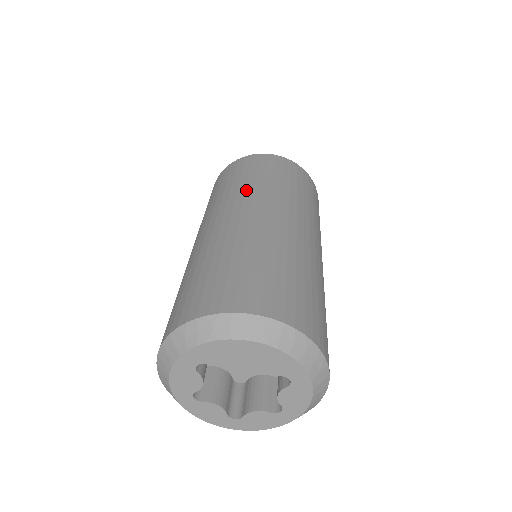
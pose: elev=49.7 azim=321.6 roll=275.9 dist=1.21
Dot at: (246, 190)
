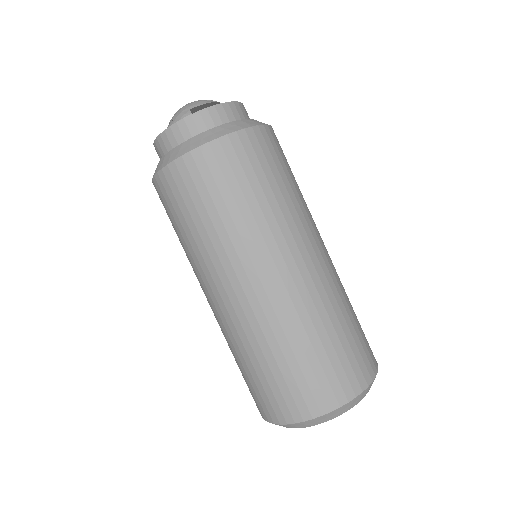
Dot at: (197, 258)
